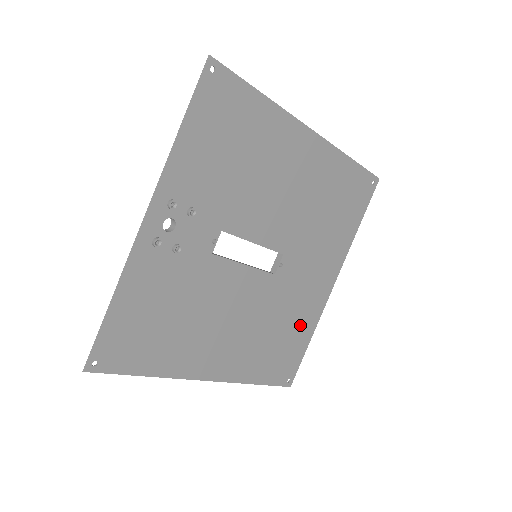
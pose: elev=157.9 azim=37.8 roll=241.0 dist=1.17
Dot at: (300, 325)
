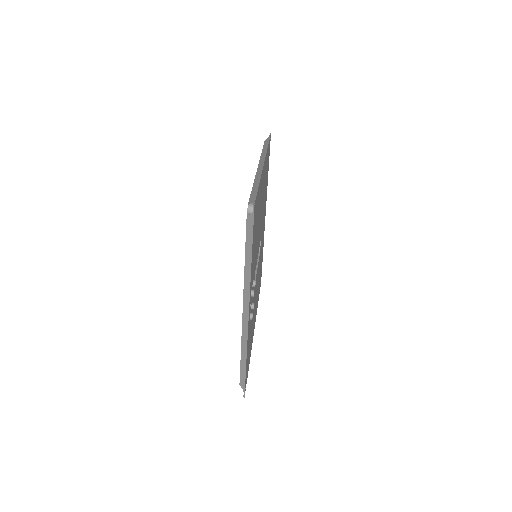
Dot at: occluded
